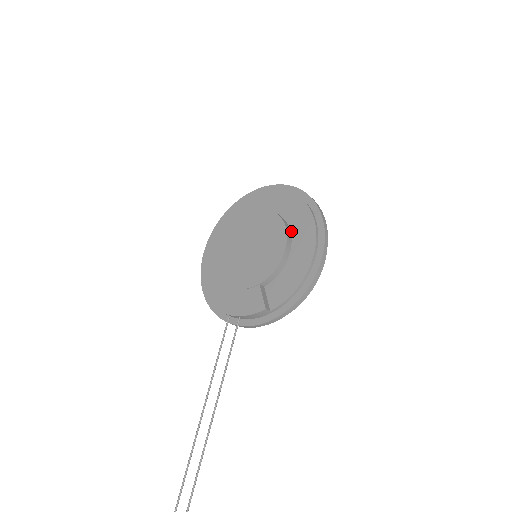
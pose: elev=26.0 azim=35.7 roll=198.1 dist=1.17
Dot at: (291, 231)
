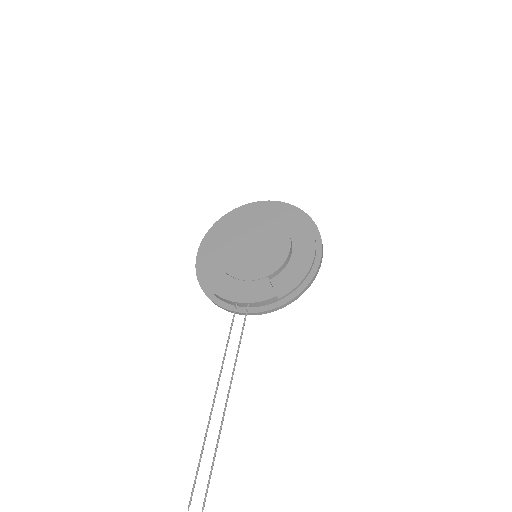
Dot at: (291, 236)
